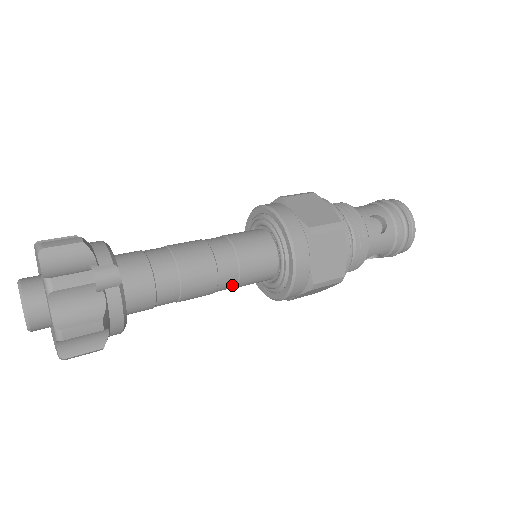
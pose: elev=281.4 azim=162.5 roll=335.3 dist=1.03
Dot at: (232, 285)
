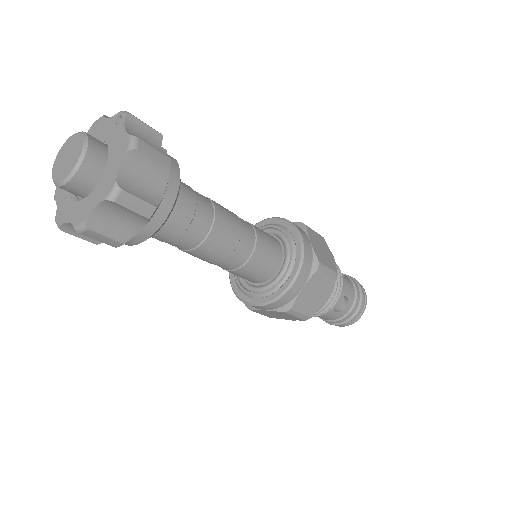
Dot at: (250, 249)
